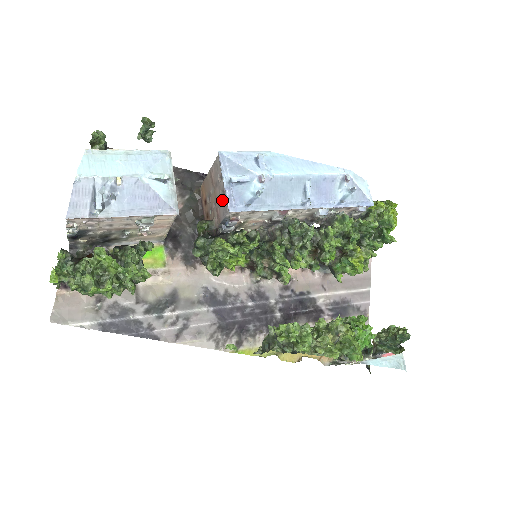
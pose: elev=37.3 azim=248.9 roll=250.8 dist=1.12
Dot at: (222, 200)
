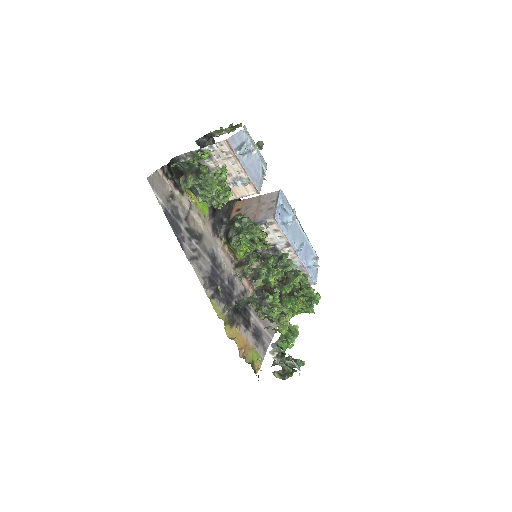
Dot at: (267, 211)
